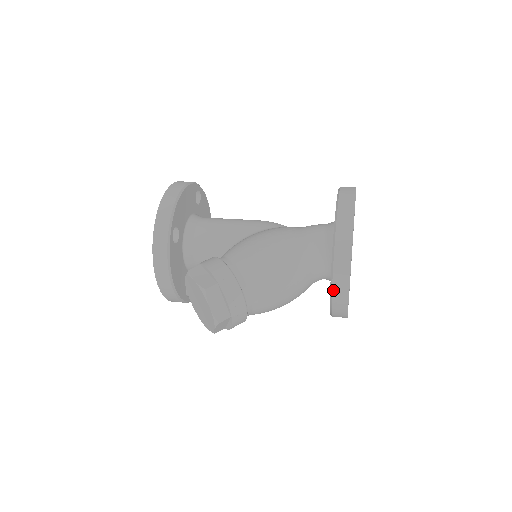
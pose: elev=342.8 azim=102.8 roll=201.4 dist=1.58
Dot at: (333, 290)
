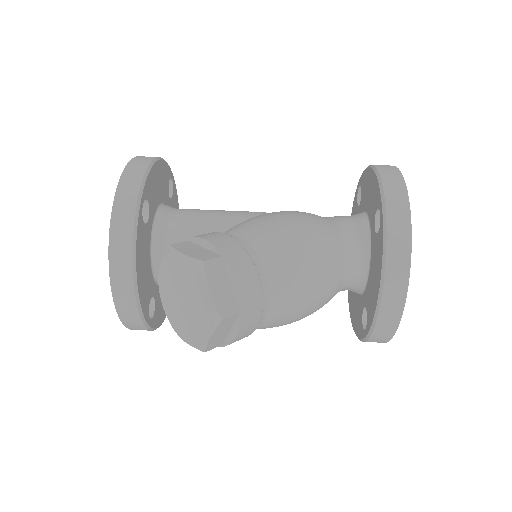
Dot at: (385, 280)
